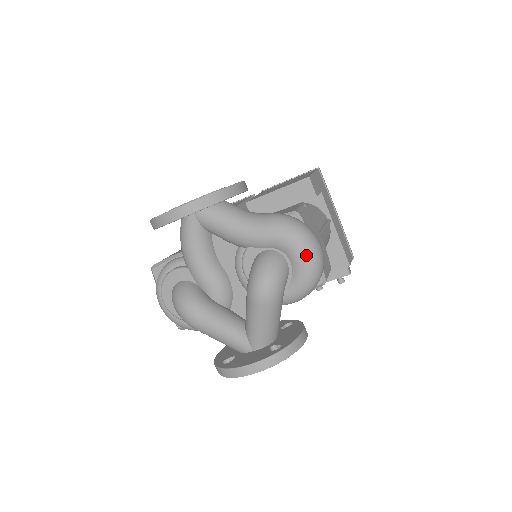
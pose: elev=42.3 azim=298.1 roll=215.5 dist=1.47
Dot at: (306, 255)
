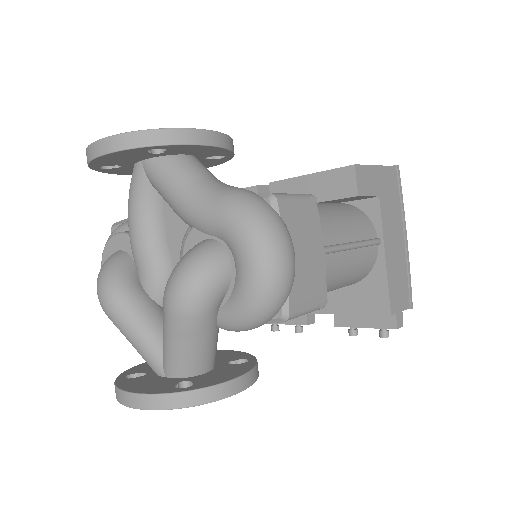
Dot at: (255, 263)
